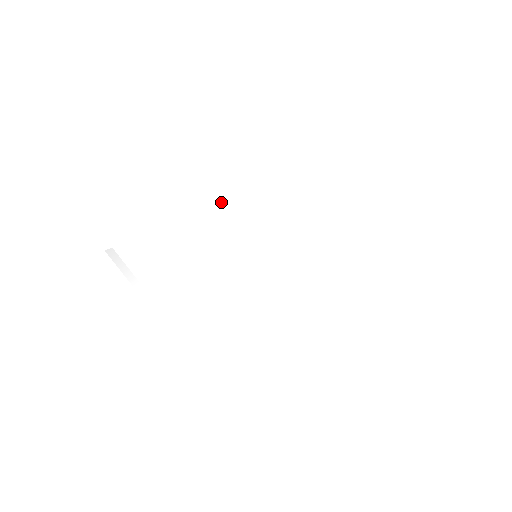
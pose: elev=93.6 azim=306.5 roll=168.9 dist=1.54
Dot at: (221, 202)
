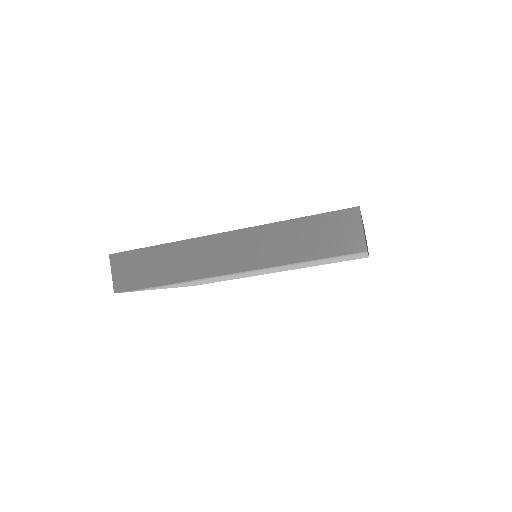
Dot at: occluded
